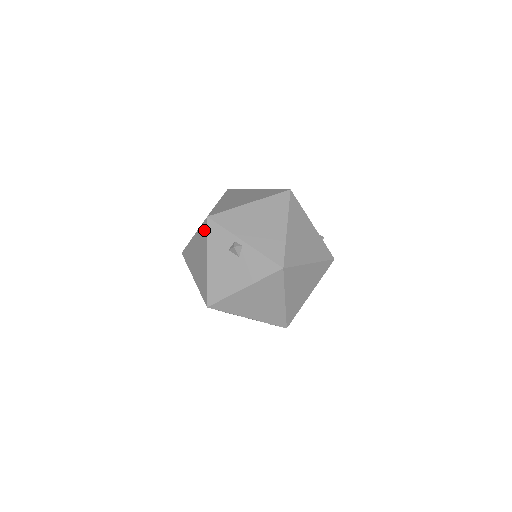
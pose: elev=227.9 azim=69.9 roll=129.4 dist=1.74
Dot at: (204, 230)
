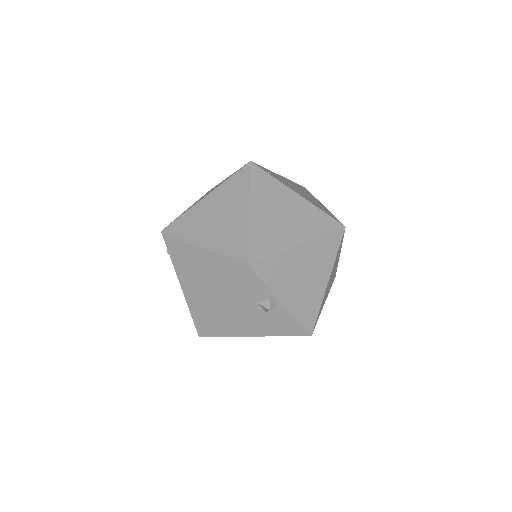
Dot at: (232, 269)
